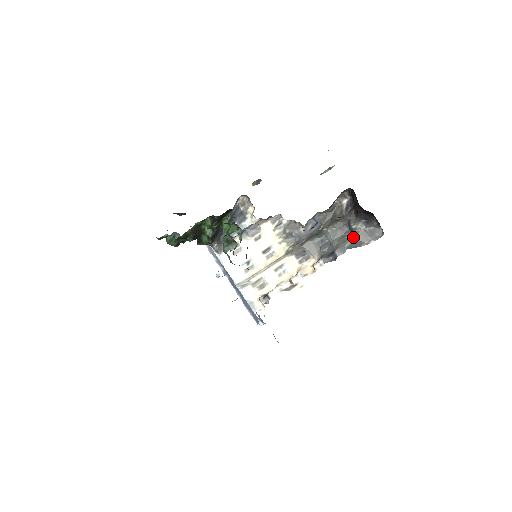
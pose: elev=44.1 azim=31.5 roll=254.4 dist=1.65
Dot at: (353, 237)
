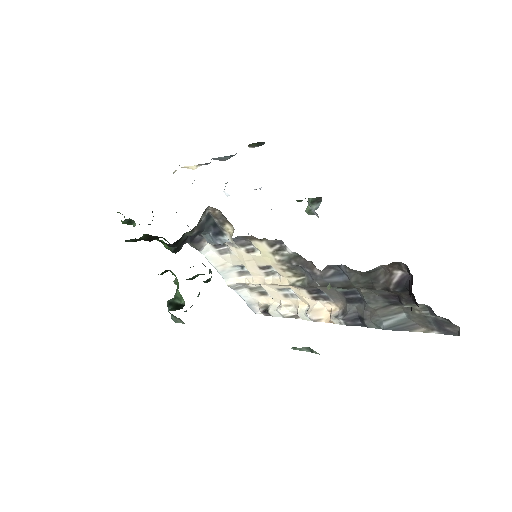
Dot at: (403, 313)
